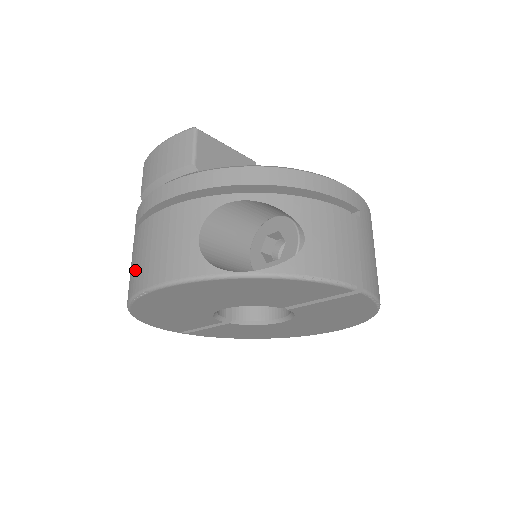
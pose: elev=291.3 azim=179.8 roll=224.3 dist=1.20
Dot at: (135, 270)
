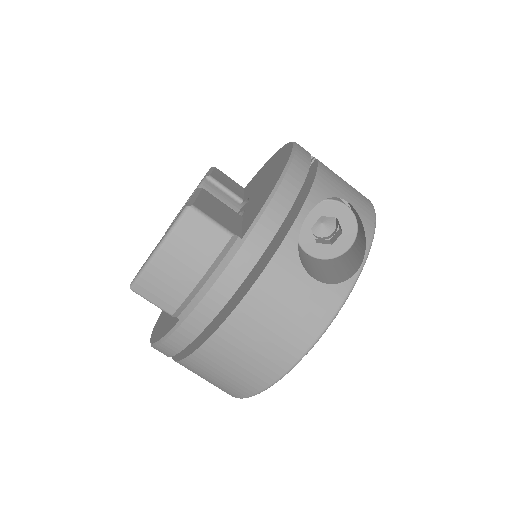
Dot at: (260, 361)
